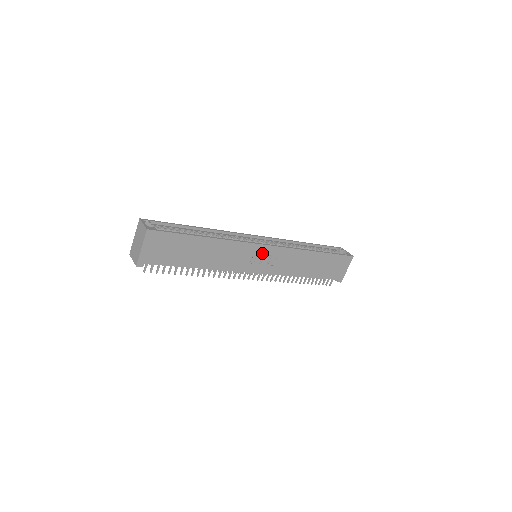
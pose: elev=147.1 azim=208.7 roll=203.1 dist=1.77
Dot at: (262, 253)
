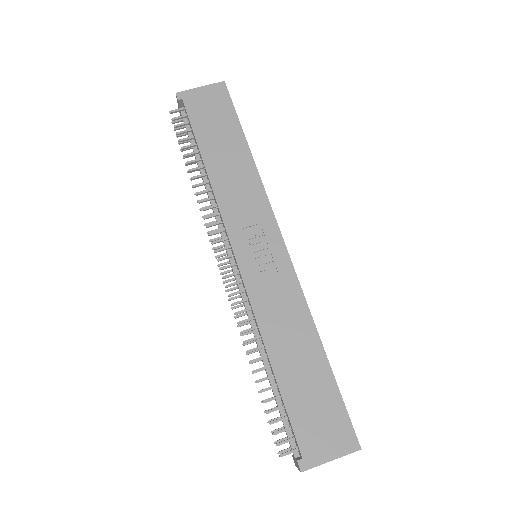
Dot at: (269, 243)
